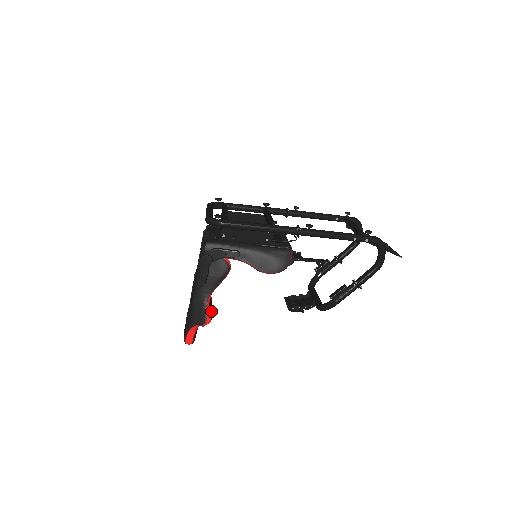
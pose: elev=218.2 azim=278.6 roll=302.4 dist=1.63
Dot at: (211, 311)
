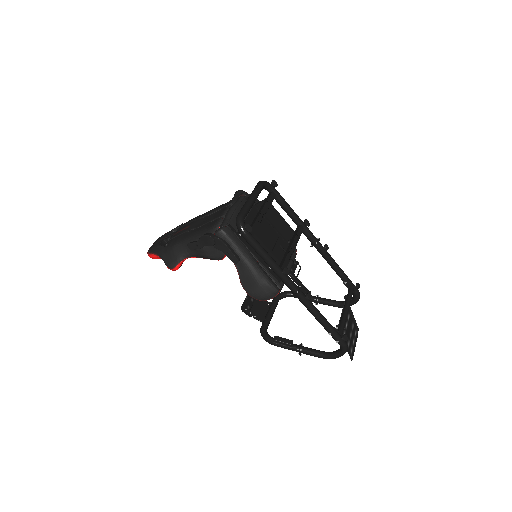
Dot at: occluded
